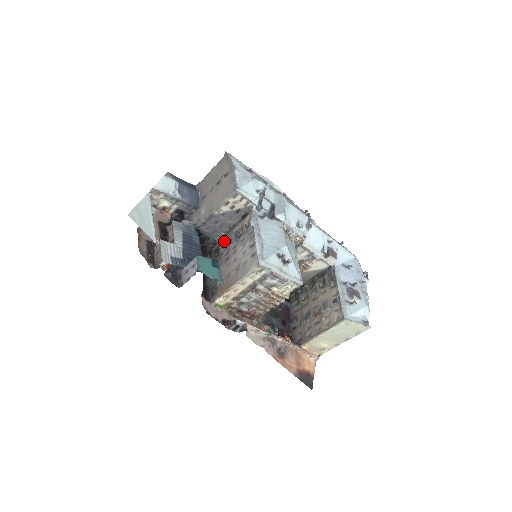
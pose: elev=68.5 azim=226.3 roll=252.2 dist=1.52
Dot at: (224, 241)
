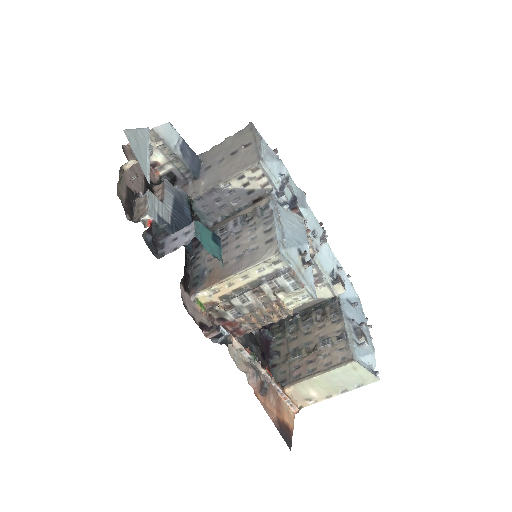
Dot at: (223, 224)
